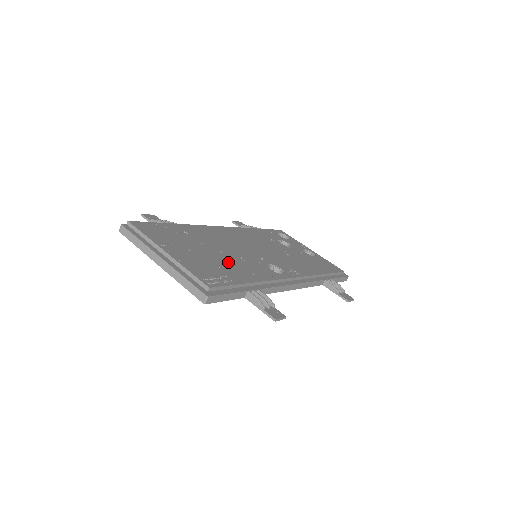
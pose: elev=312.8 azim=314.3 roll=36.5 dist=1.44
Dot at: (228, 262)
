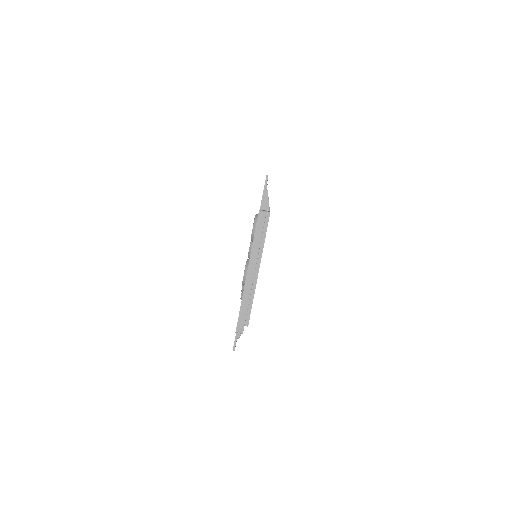
Dot at: occluded
